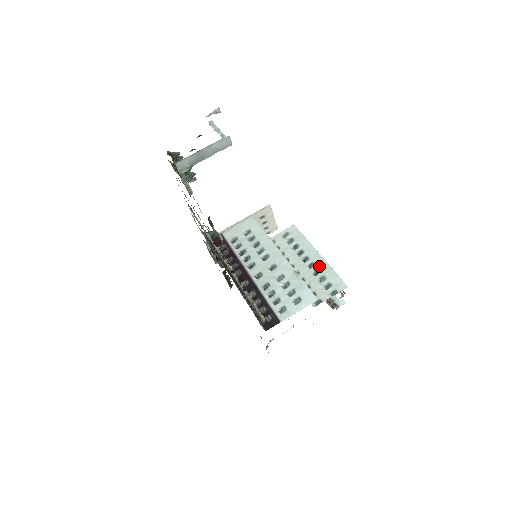
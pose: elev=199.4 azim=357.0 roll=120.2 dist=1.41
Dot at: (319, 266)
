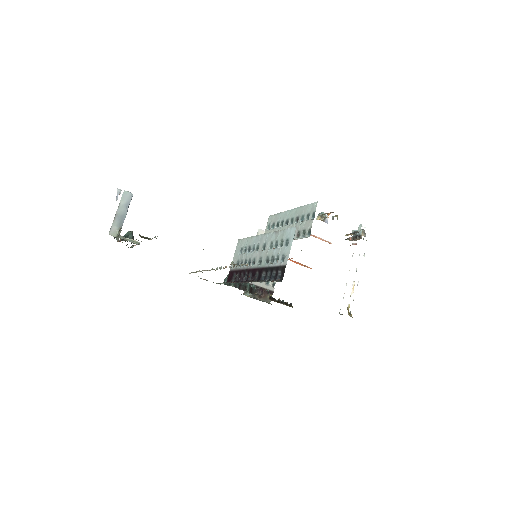
Dot at: (296, 215)
